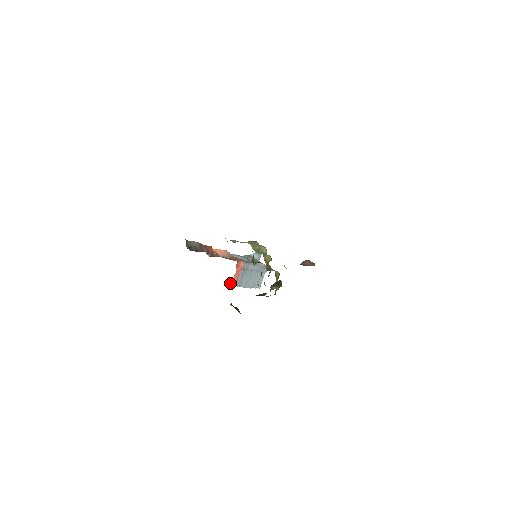
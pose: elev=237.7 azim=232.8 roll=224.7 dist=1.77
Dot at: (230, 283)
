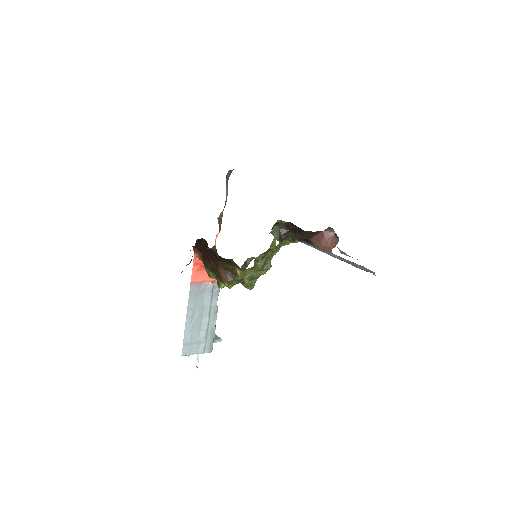
Dot at: (196, 268)
